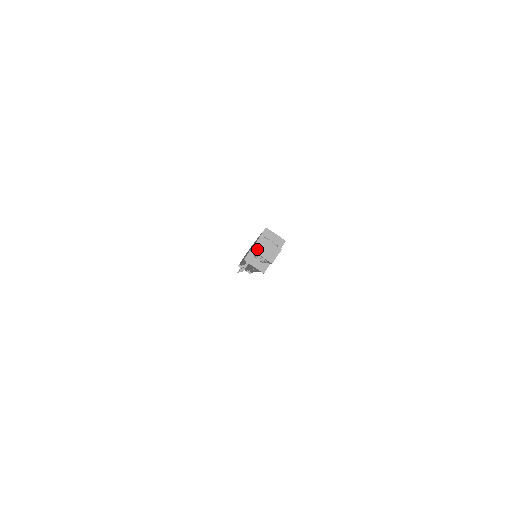
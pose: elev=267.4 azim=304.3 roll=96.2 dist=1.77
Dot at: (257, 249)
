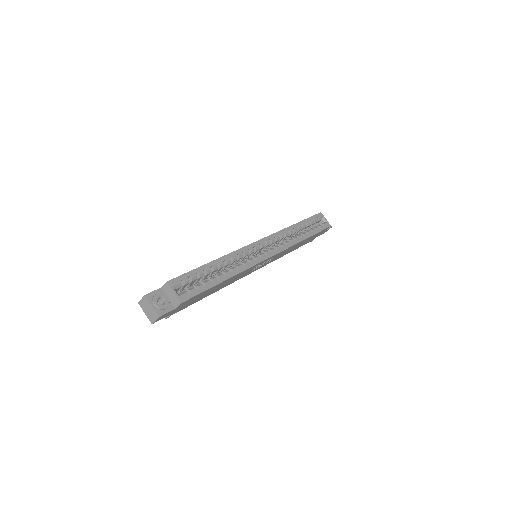
Dot at: (142, 305)
